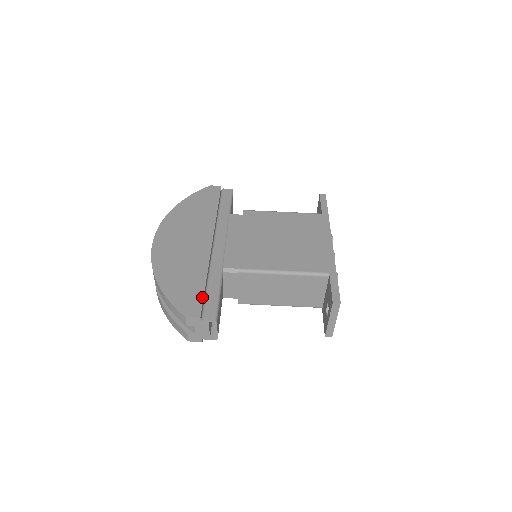
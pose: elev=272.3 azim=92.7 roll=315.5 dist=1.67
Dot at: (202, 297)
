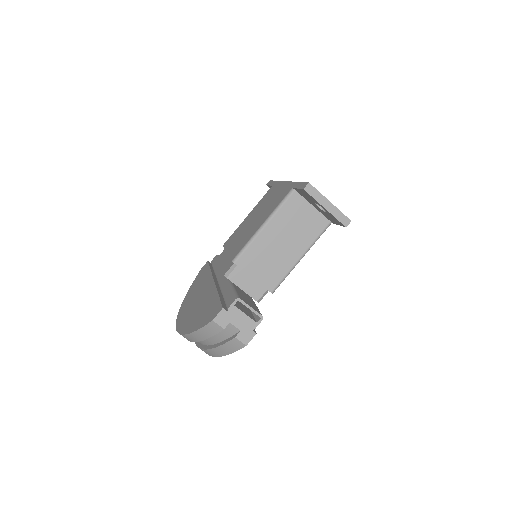
Dot at: (219, 301)
